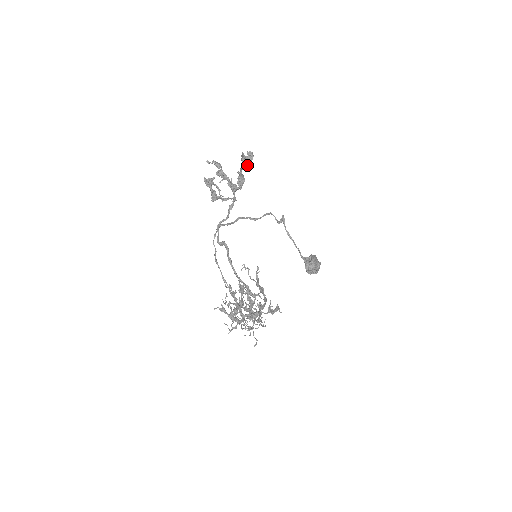
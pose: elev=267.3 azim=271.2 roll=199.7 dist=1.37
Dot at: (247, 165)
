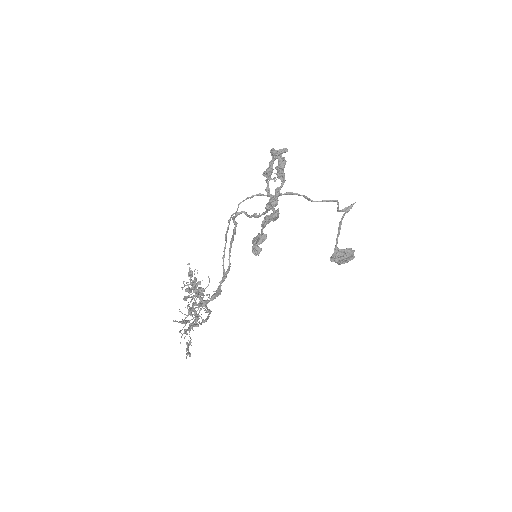
Dot at: (259, 242)
